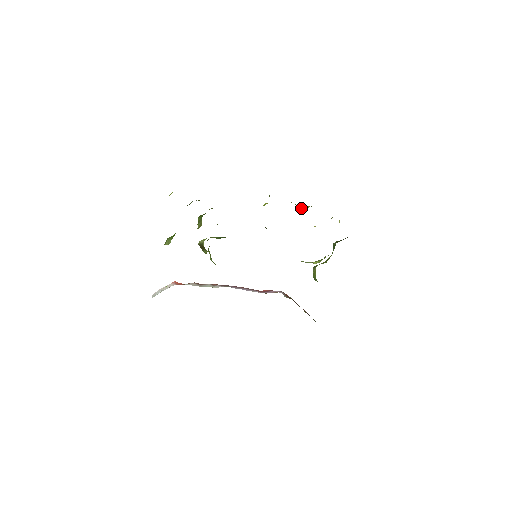
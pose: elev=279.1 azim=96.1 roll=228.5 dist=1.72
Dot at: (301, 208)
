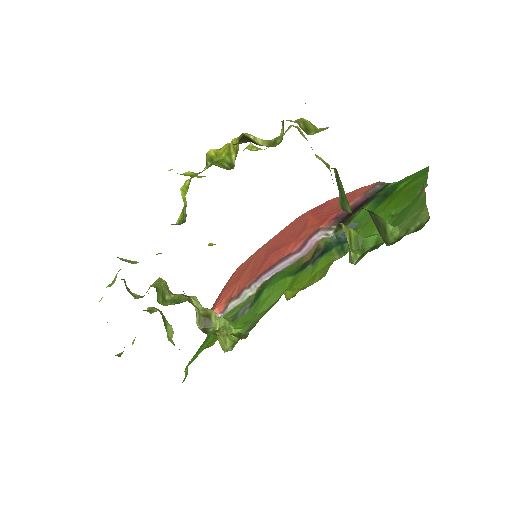
Dot at: (228, 159)
